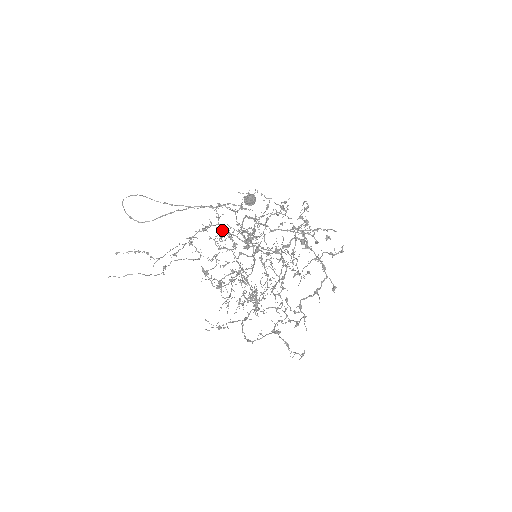
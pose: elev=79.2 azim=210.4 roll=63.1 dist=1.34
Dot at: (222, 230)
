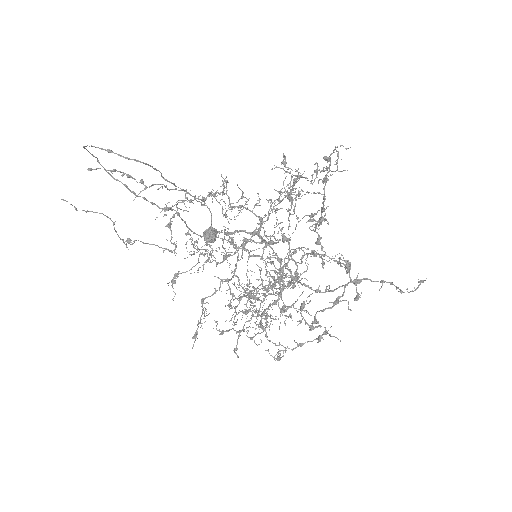
Dot at: occluded
